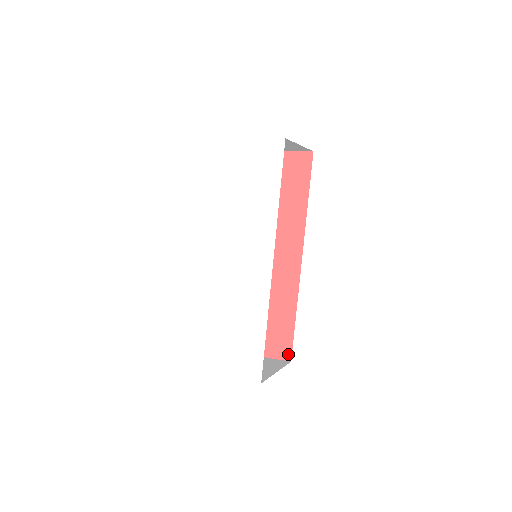
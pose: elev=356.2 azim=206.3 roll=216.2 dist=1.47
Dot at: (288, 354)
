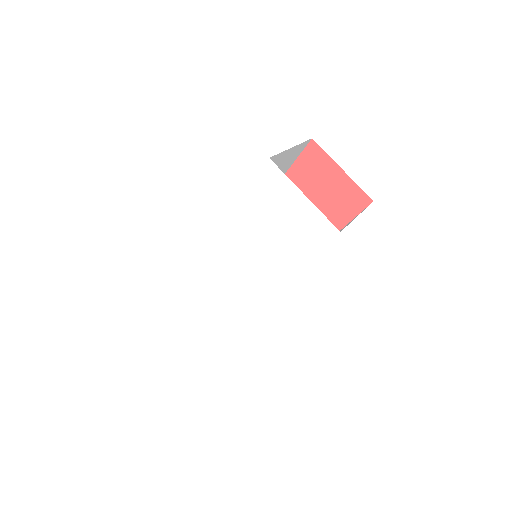
Dot at: occluded
